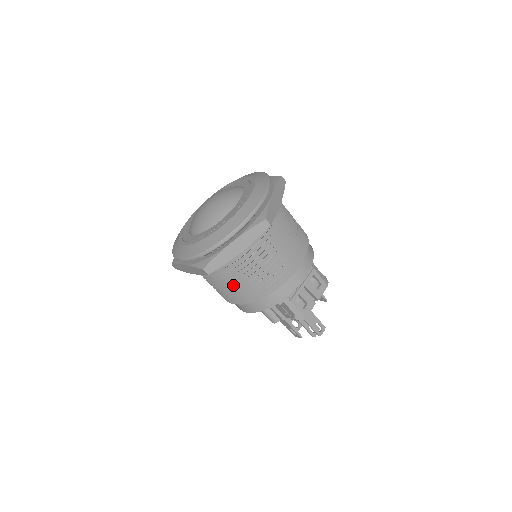
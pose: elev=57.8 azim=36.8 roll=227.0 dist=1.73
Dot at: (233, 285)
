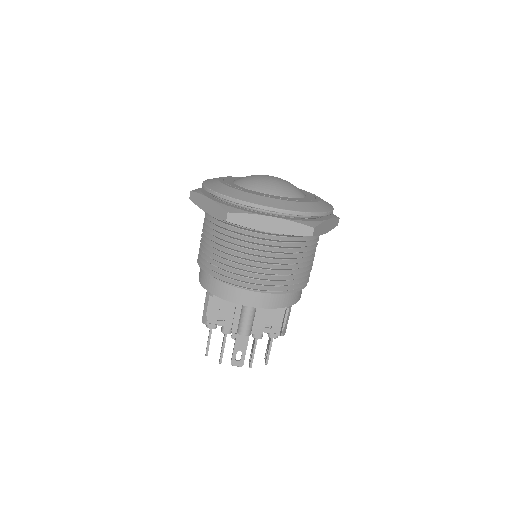
Dot at: (285, 265)
